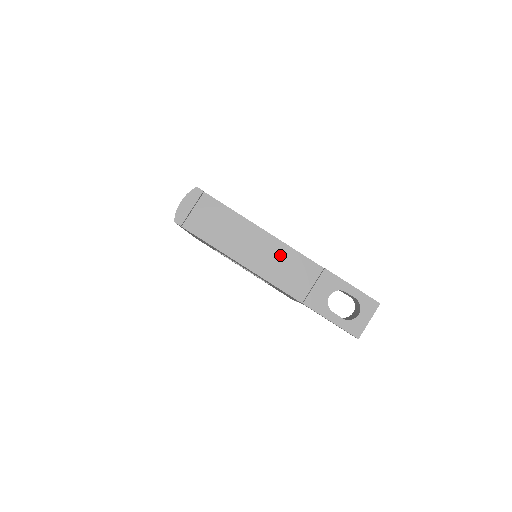
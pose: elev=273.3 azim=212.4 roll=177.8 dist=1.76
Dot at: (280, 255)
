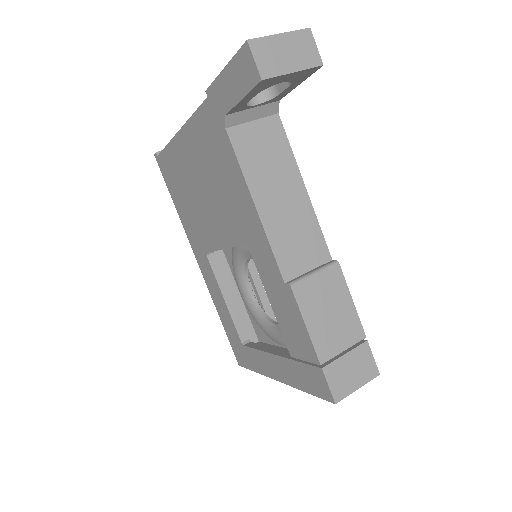
Dot at: occluded
